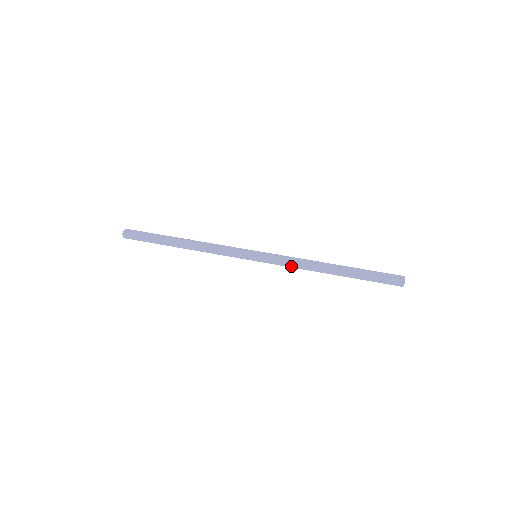
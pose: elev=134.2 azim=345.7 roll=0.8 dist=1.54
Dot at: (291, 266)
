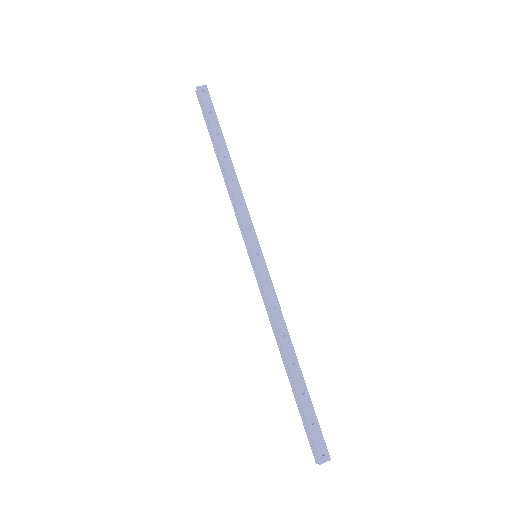
Dot at: (266, 306)
